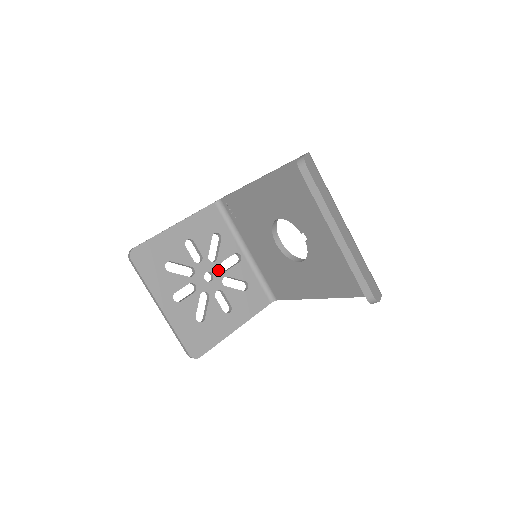
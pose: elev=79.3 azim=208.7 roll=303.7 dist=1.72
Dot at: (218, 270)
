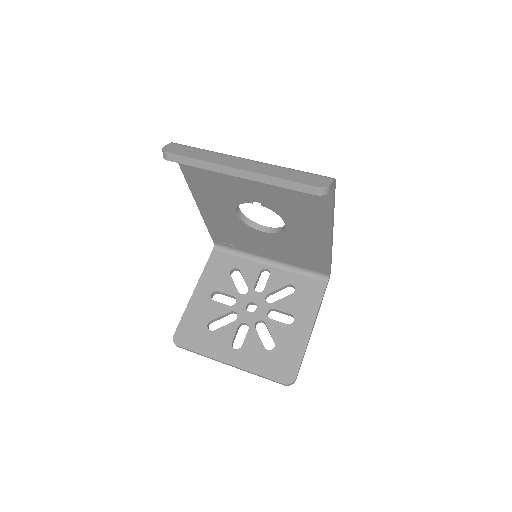
Dot at: (256, 296)
